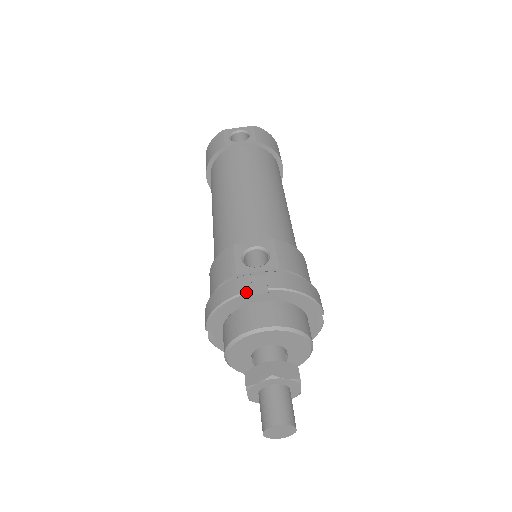
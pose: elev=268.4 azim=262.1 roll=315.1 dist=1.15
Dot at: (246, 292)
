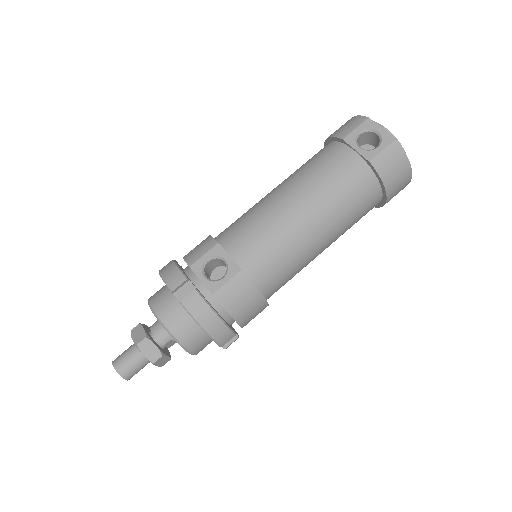
Dot at: (169, 288)
